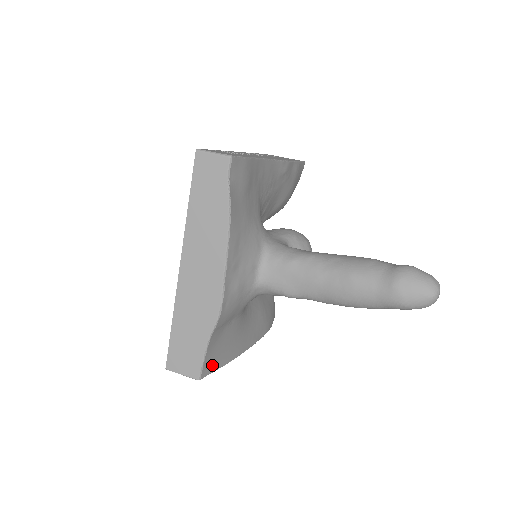
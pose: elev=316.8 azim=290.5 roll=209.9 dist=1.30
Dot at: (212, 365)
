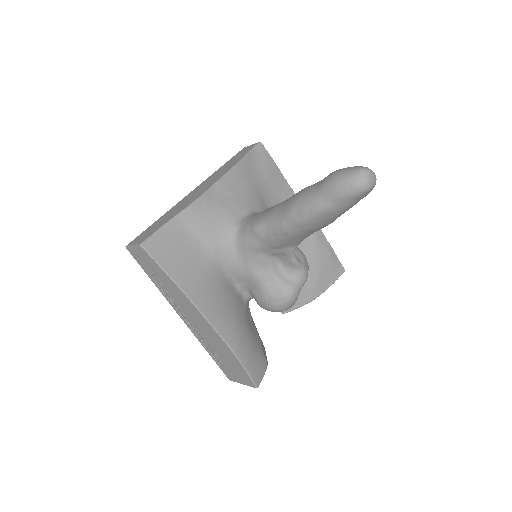
Dot at: (159, 252)
